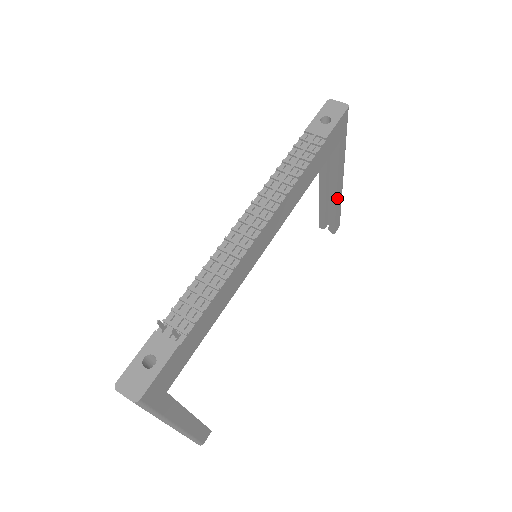
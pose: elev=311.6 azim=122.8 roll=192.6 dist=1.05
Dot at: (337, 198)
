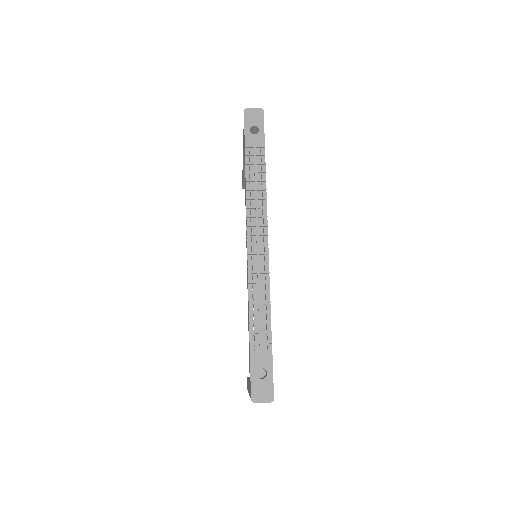
Dot at: occluded
